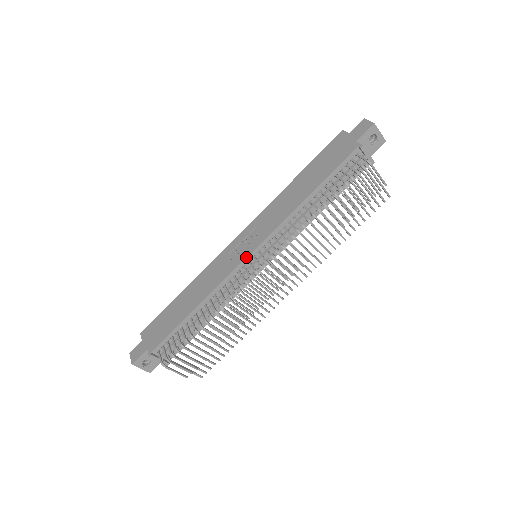
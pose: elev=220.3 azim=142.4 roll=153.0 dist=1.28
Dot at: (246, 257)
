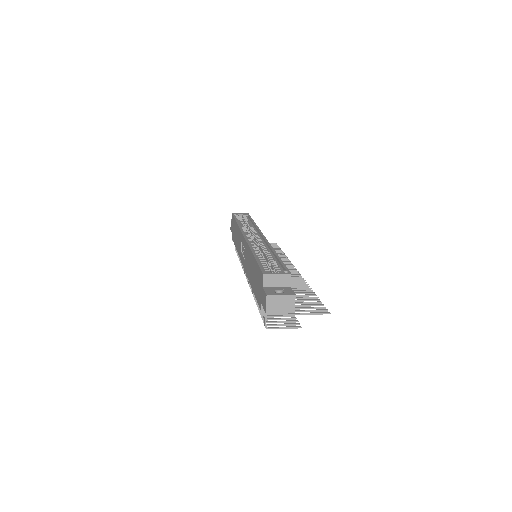
Dot at: (242, 264)
